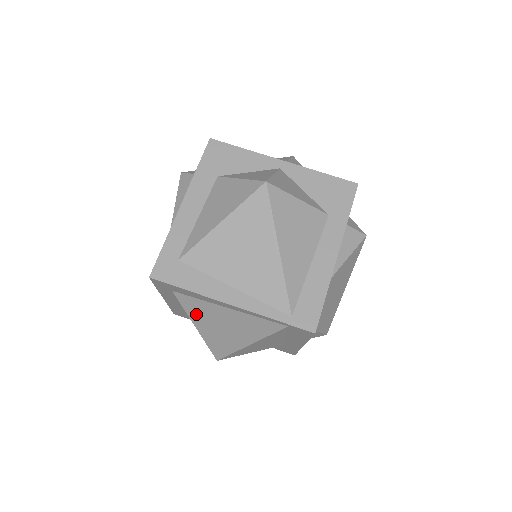
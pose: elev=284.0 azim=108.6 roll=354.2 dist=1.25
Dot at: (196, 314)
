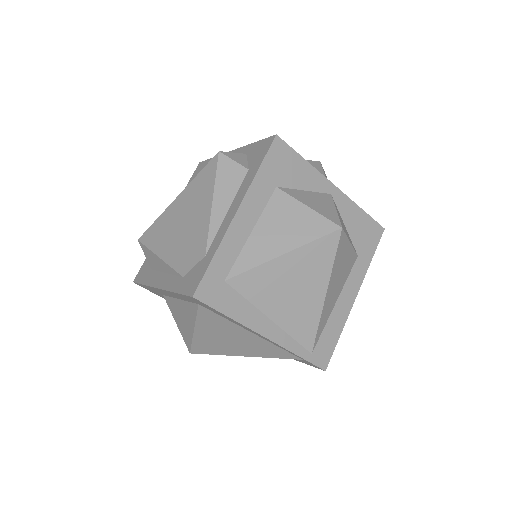
Dot at: (207, 324)
